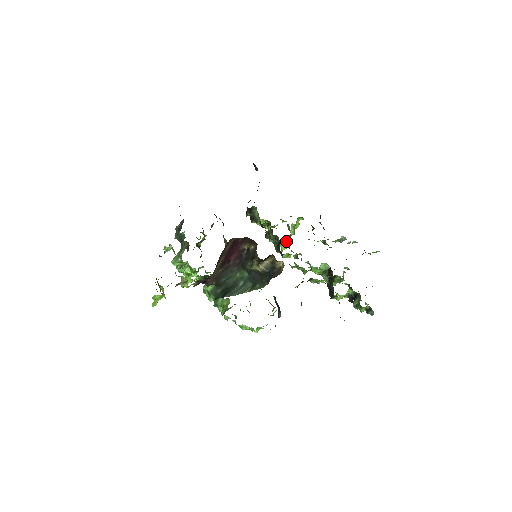
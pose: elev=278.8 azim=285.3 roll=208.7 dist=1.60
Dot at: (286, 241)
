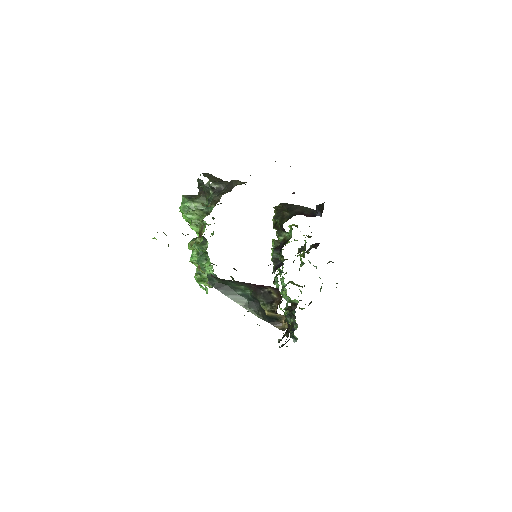
Dot at: occluded
